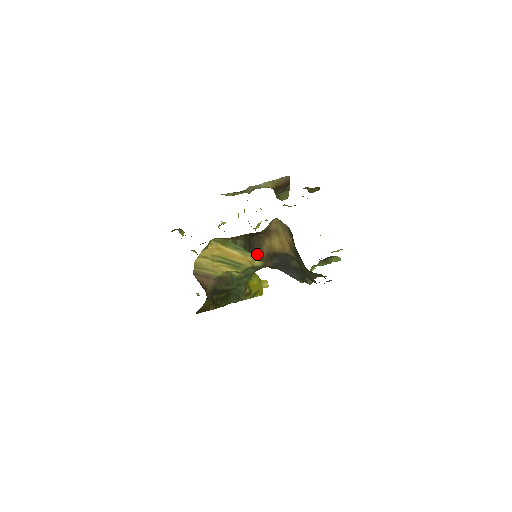
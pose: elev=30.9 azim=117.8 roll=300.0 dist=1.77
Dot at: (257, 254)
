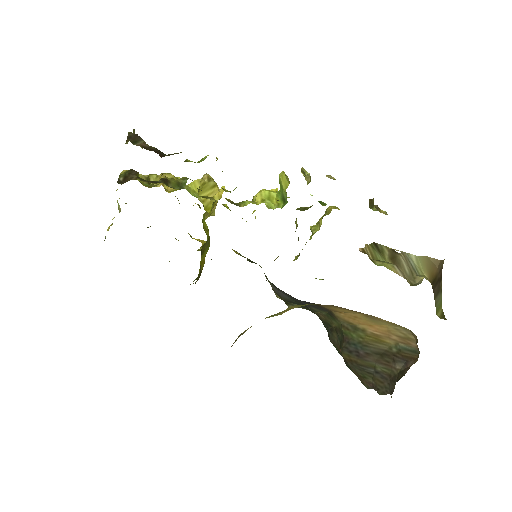
Dot at: occluded
